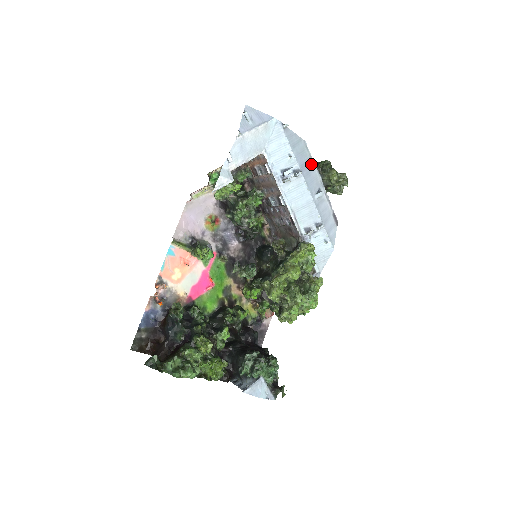
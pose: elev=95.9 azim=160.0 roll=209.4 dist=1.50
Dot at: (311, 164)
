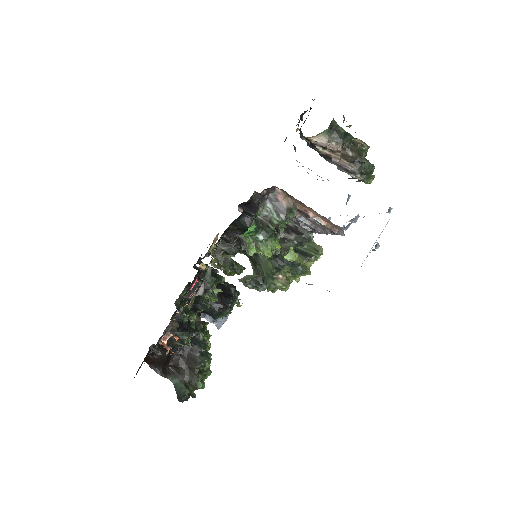
Dot at: occluded
